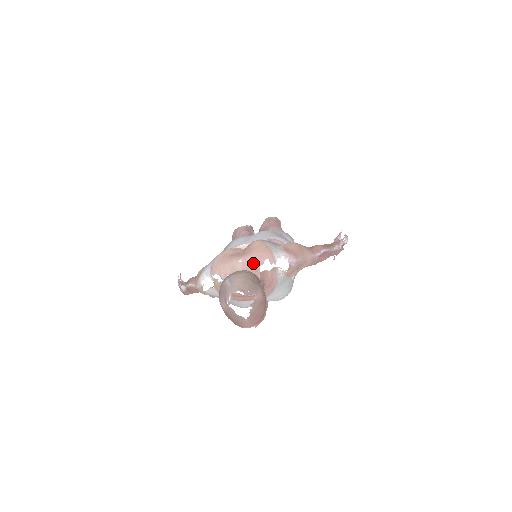
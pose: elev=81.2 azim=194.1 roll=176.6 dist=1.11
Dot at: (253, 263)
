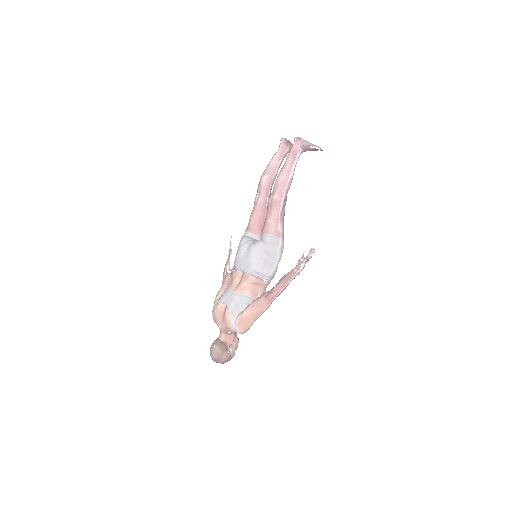
Dot at: (225, 331)
